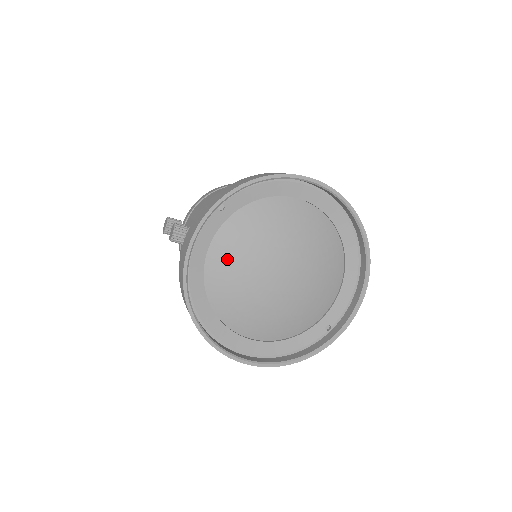
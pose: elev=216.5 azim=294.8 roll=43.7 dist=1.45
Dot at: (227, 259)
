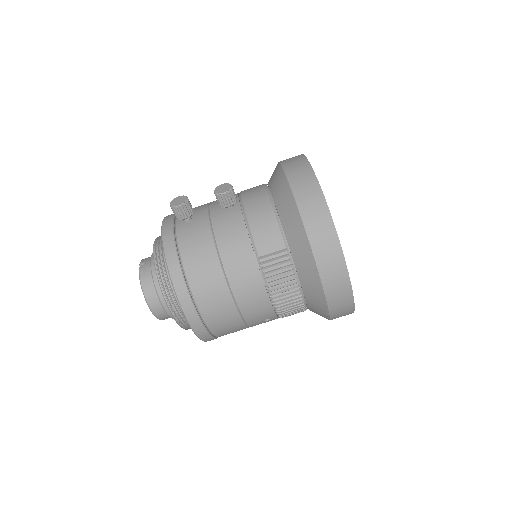
Dot at: occluded
